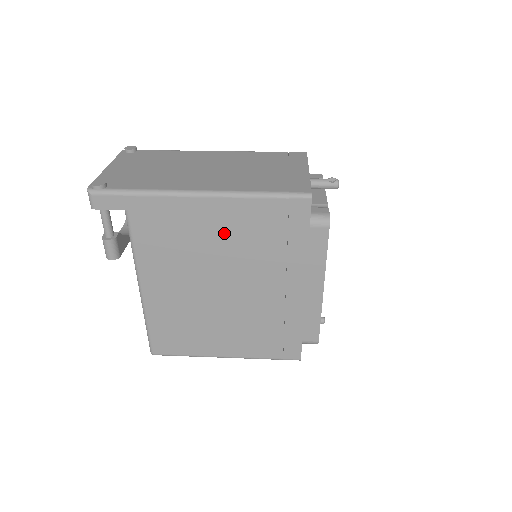
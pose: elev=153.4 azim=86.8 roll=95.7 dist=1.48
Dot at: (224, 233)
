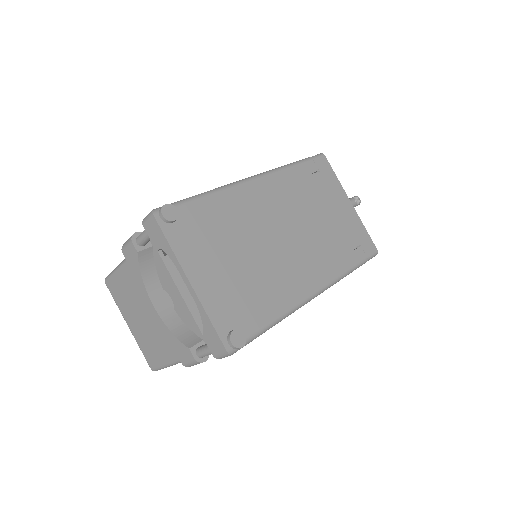
Dot at: occluded
